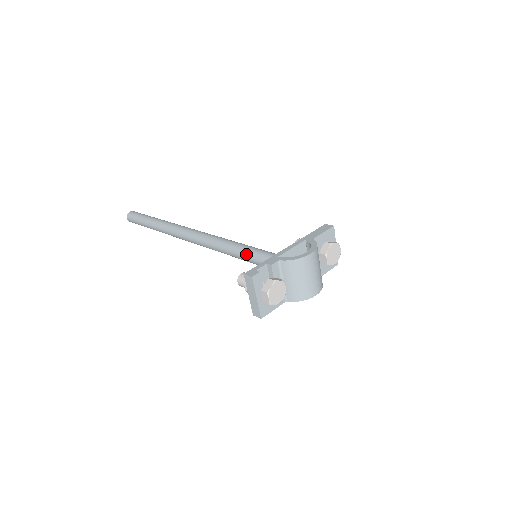
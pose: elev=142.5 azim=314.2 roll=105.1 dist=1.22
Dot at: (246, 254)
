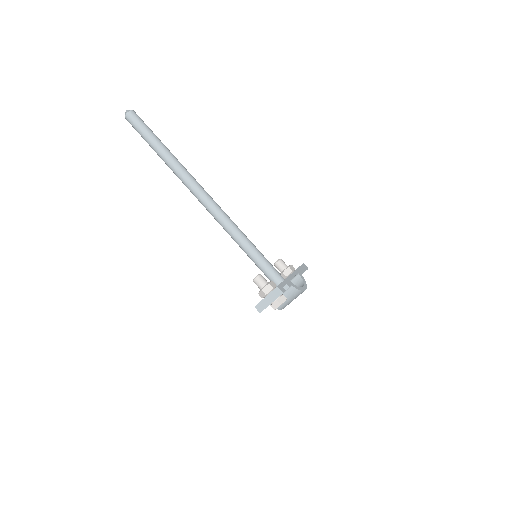
Dot at: (253, 252)
